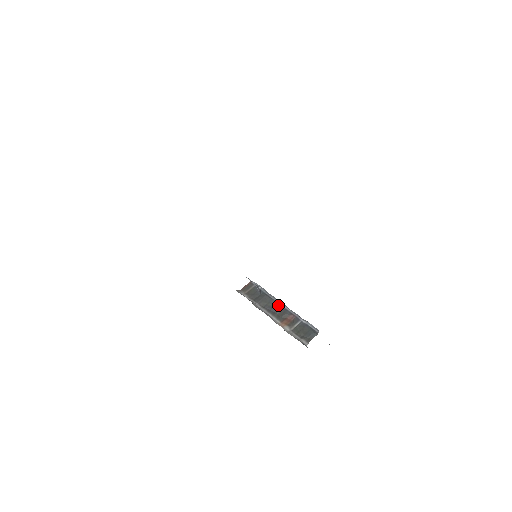
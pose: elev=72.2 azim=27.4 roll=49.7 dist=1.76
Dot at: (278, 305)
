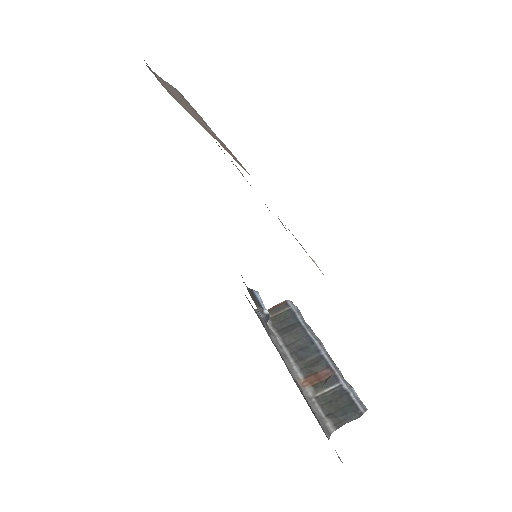
Dot at: (312, 347)
